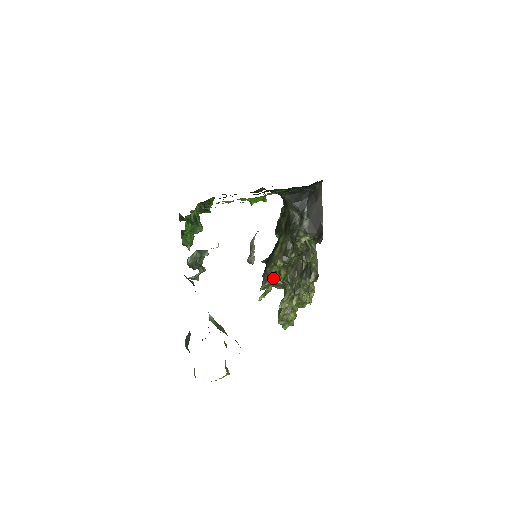
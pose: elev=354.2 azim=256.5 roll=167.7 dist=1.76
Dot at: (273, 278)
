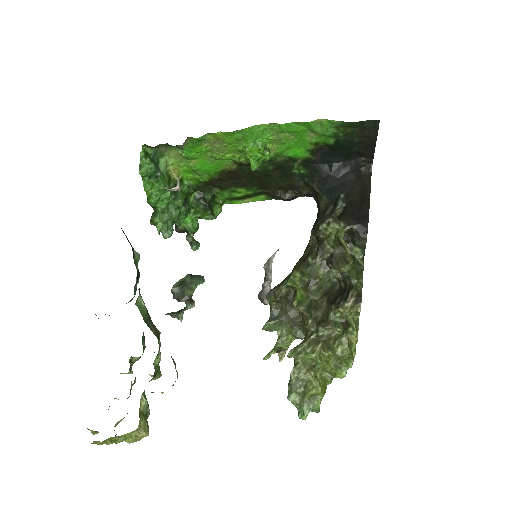
Dot at: (286, 307)
